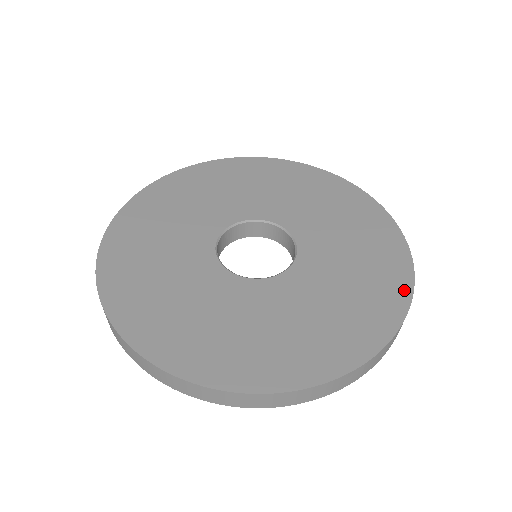
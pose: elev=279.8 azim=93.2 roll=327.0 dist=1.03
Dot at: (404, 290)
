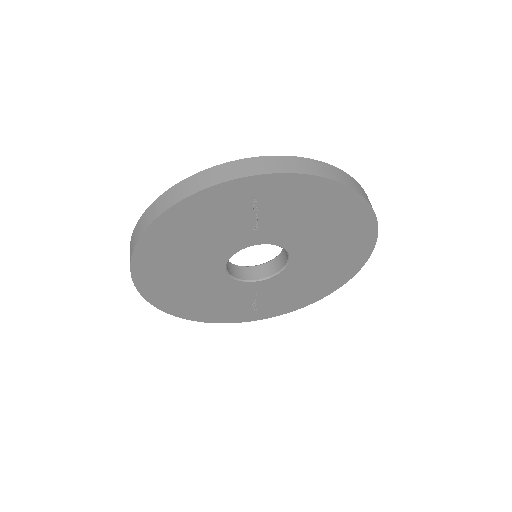
Dot at: occluded
